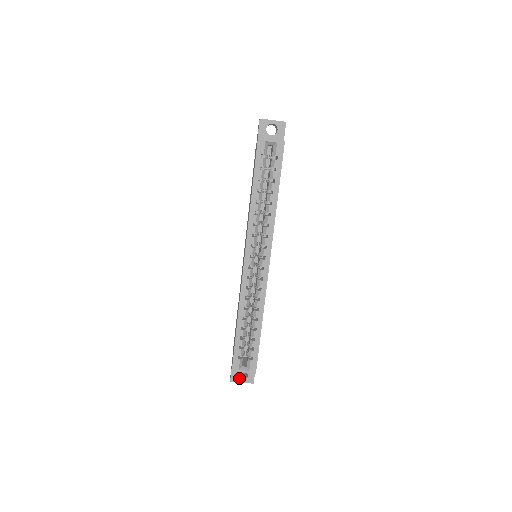
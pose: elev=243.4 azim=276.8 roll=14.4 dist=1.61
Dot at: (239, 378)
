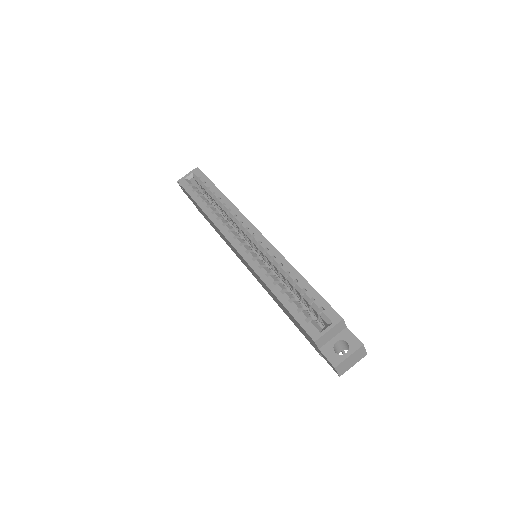
Dot at: (341, 355)
